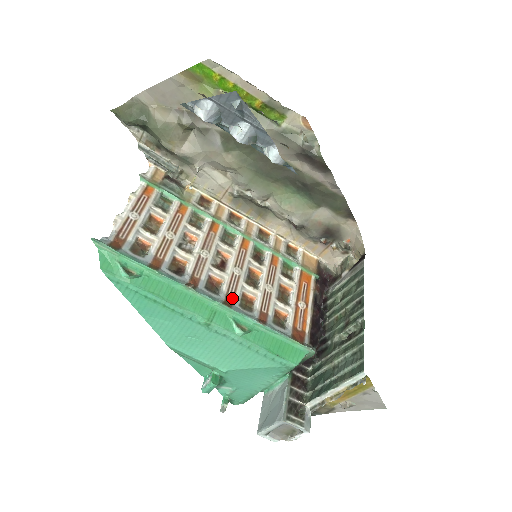
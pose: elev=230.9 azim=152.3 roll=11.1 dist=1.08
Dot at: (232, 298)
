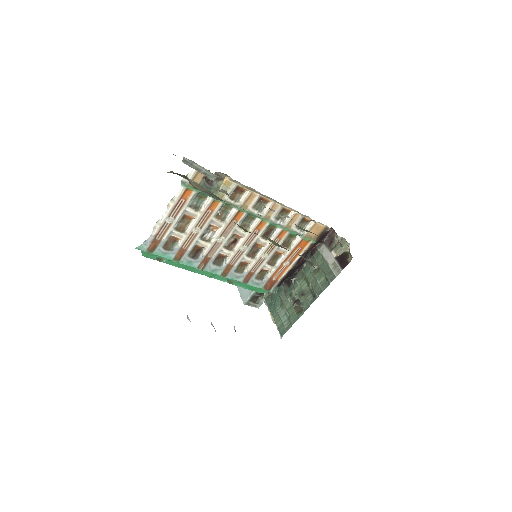
Dot at: (231, 267)
